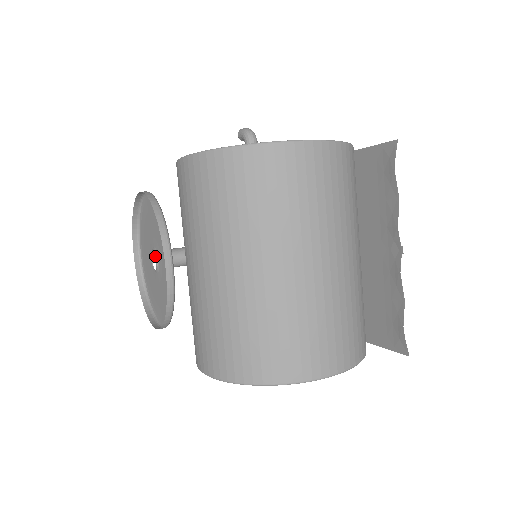
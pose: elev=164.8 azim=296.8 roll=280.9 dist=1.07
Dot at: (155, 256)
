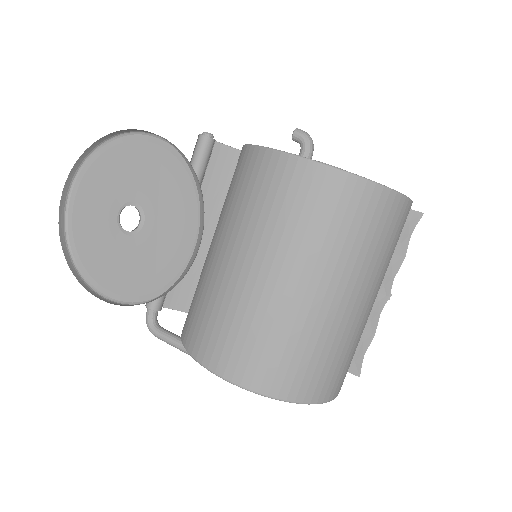
Dot at: occluded
